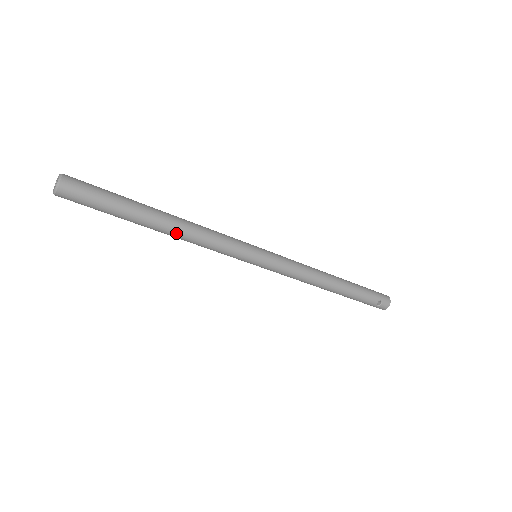
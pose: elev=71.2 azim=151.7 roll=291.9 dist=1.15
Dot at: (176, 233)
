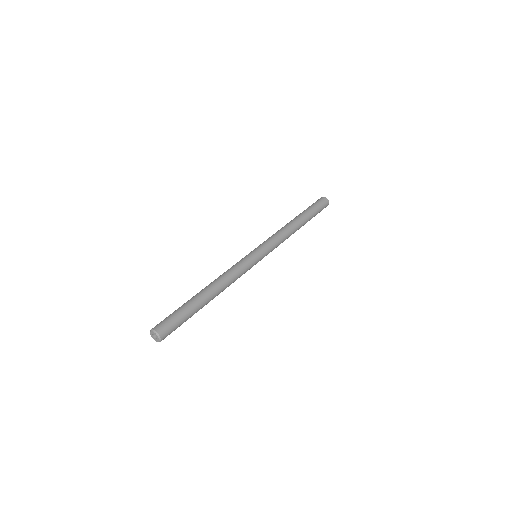
Dot at: occluded
